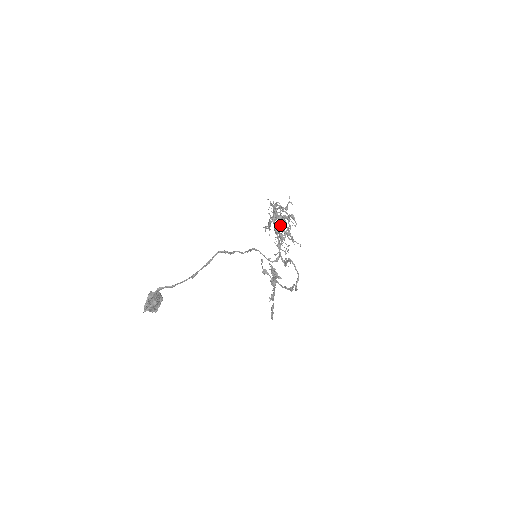
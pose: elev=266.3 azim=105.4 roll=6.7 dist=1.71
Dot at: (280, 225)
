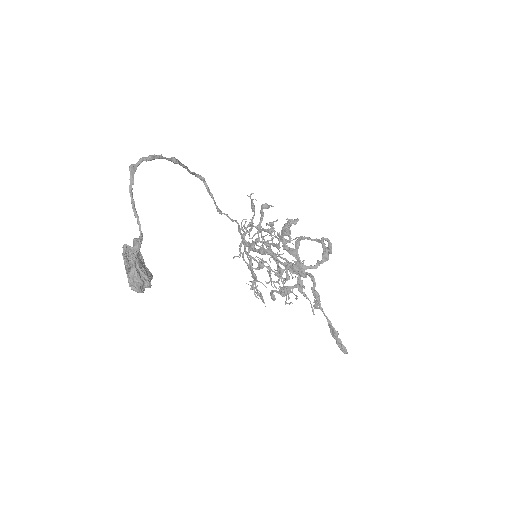
Dot at: occluded
